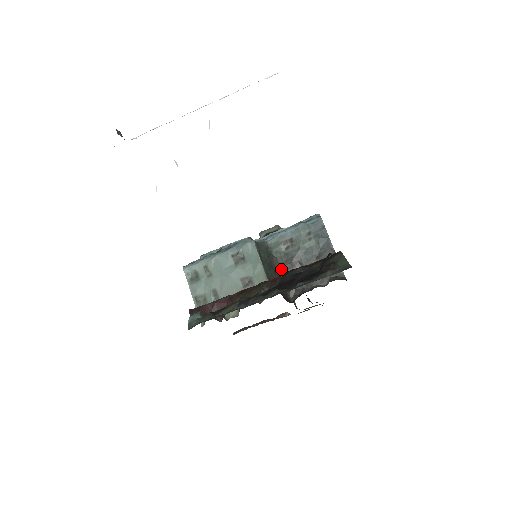
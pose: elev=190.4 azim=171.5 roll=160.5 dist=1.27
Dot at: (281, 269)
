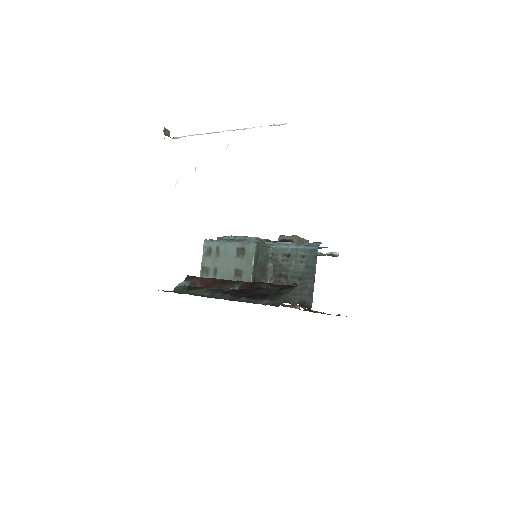
Dot at: (271, 275)
